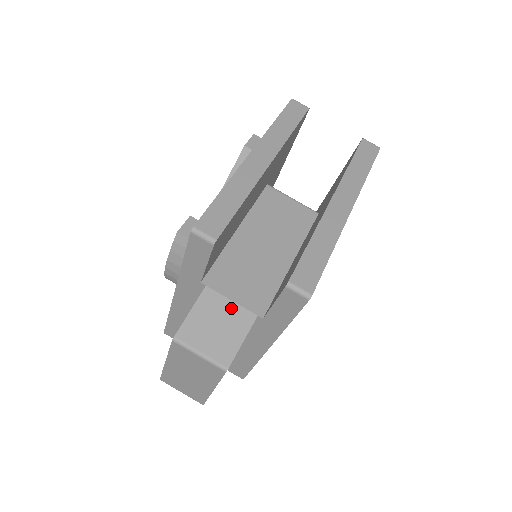
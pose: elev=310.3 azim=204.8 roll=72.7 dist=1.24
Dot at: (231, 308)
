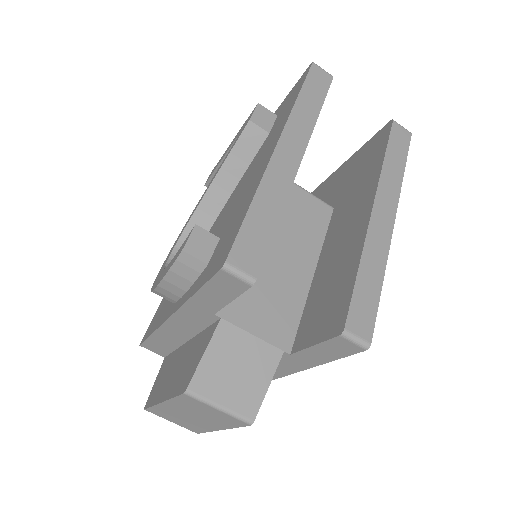
Dot at: (253, 345)
